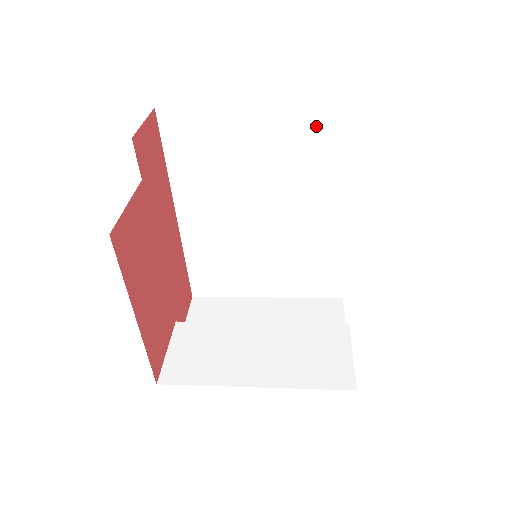
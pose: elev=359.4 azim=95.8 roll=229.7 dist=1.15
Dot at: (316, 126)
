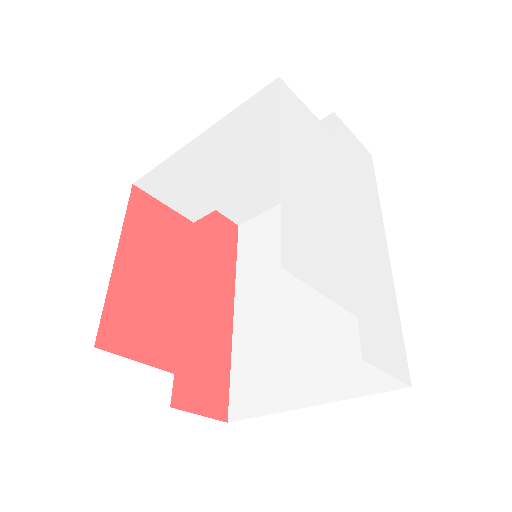
Dot at: occluded
